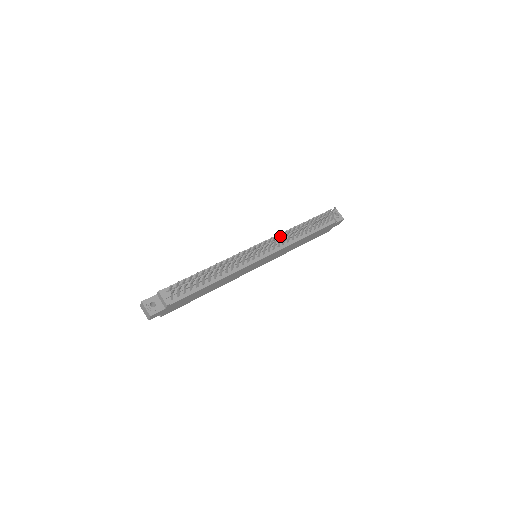
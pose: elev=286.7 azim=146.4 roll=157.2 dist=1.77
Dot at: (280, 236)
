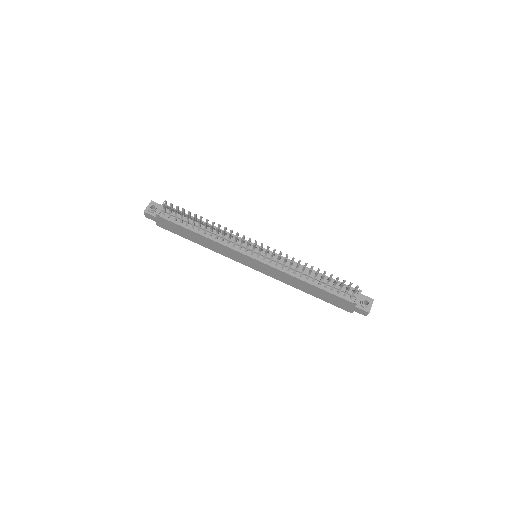
Dot at: (287, 259)
